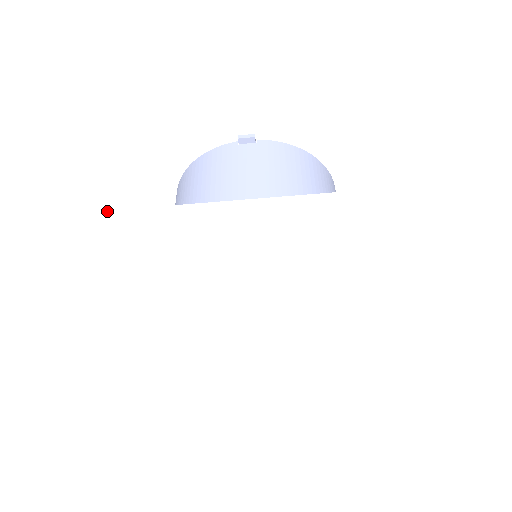
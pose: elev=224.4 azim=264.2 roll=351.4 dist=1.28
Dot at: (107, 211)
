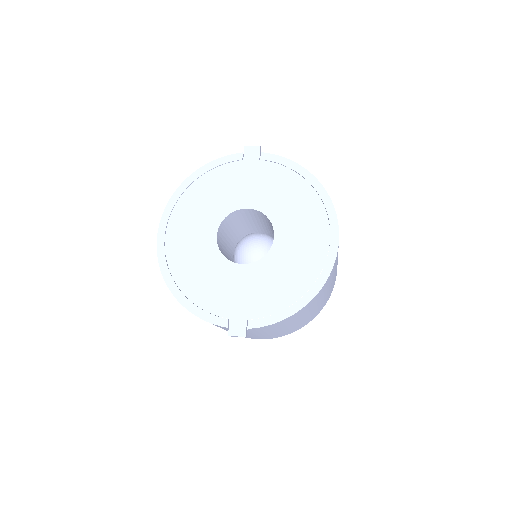
Dot at: occluded
